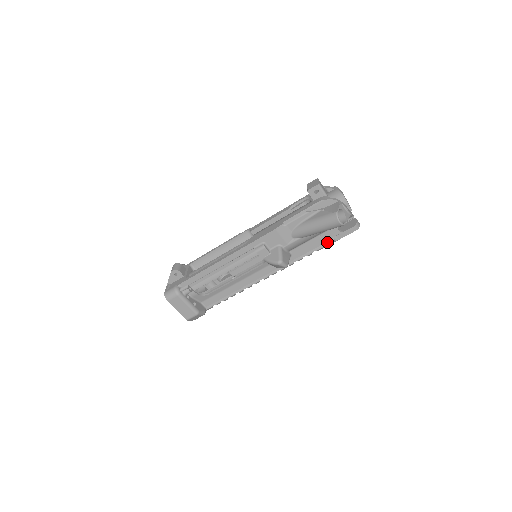
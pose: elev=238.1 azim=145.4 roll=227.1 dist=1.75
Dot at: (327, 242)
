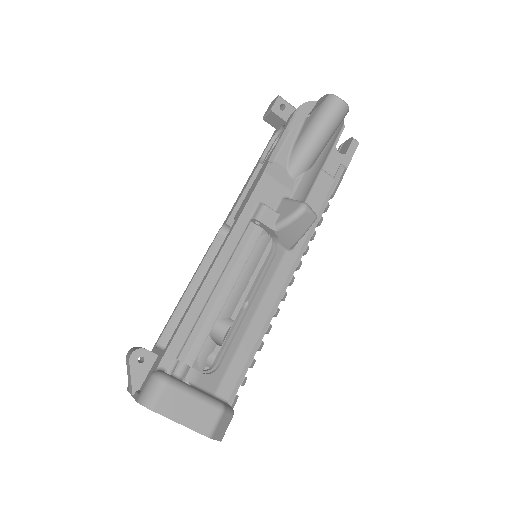
Dot at: (337, 175)
